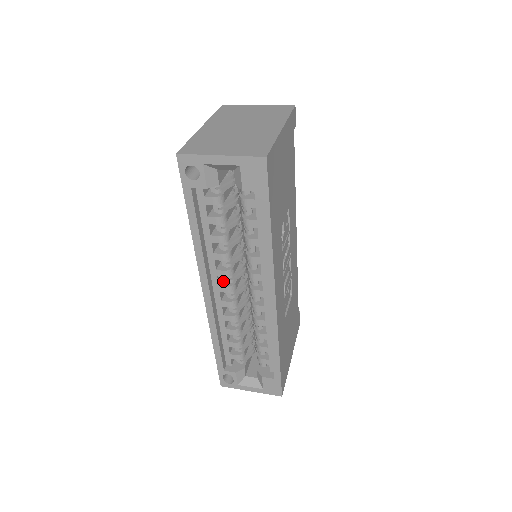
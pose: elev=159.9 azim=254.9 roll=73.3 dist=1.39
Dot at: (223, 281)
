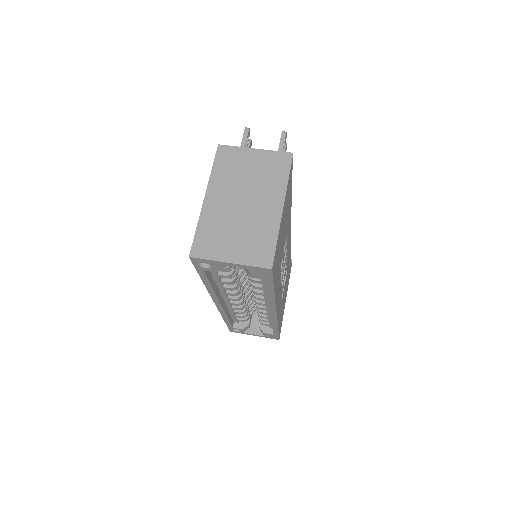
Dot at: occluded
